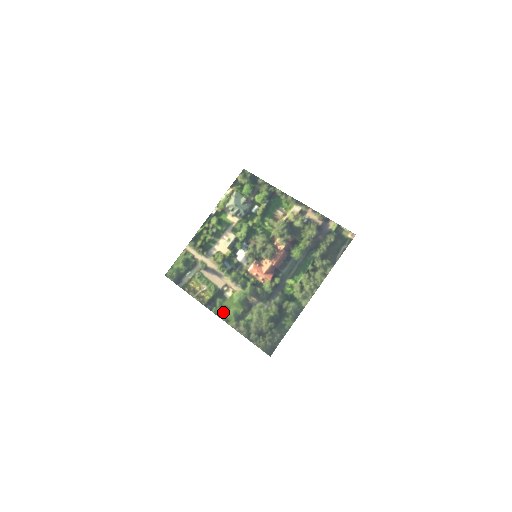
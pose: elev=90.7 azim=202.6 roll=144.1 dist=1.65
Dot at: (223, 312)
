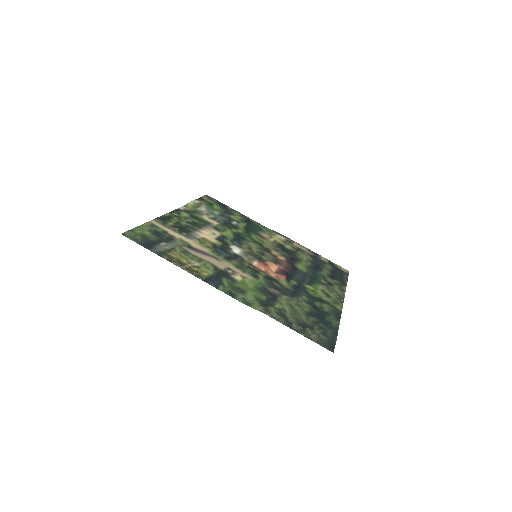
Dot at: (238, 293)
